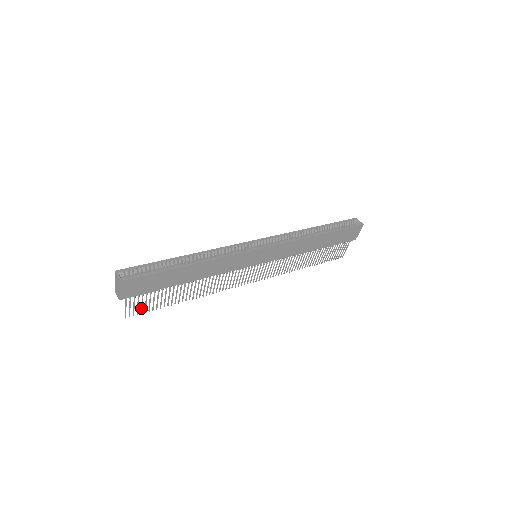
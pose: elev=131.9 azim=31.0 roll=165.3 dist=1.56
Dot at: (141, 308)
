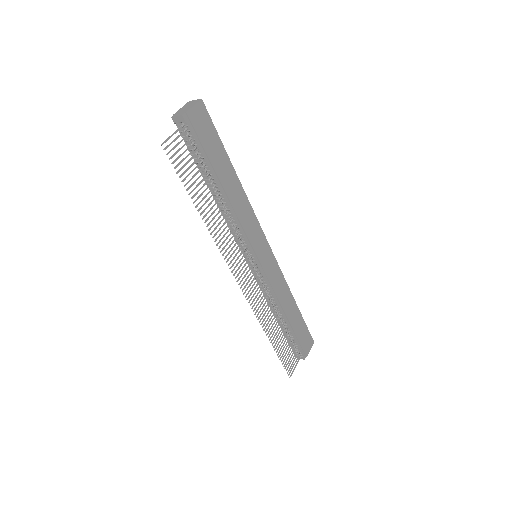
Dot at: (178, 157)
